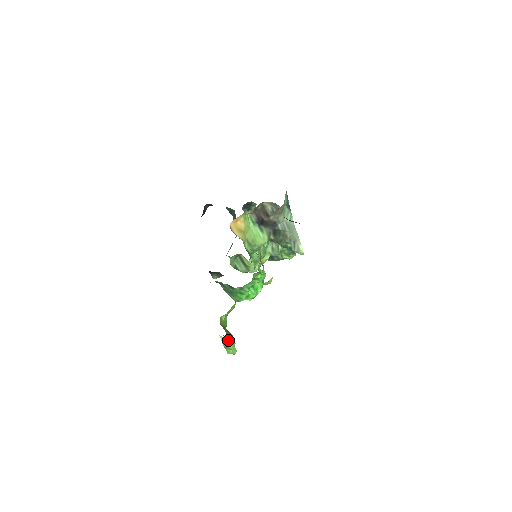
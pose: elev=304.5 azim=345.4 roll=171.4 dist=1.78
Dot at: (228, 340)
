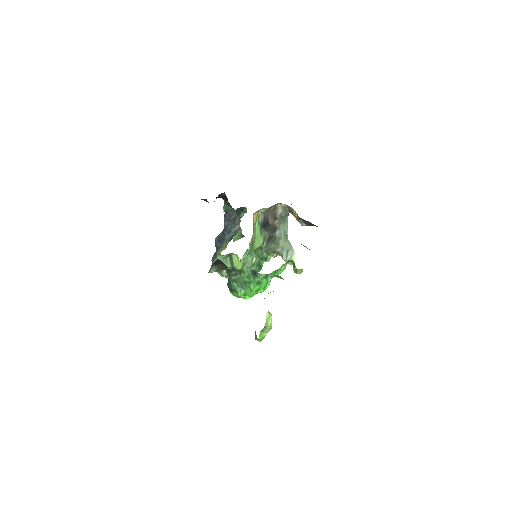
Dot at: (271, 319)
